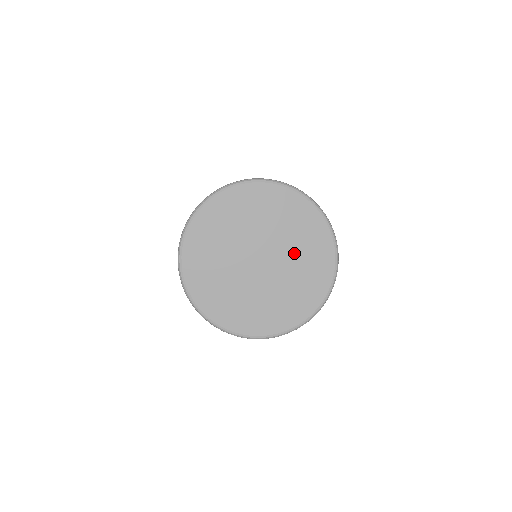
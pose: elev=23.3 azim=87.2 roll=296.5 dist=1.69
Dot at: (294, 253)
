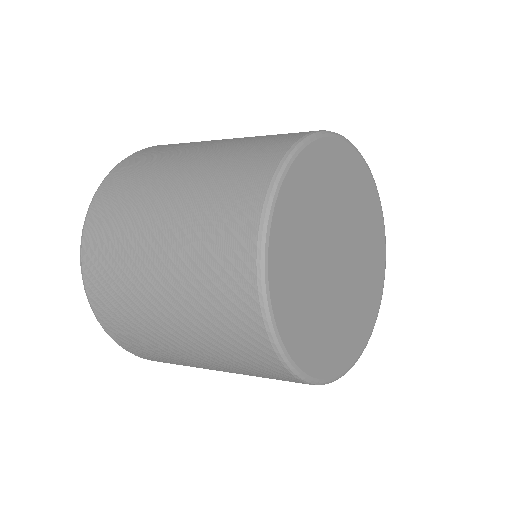
Dot at: (363, 252)
